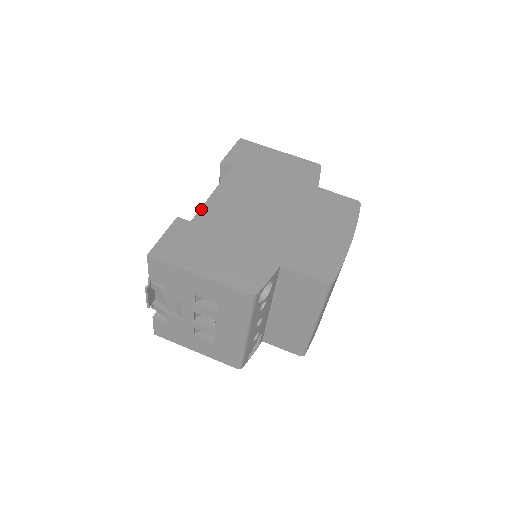
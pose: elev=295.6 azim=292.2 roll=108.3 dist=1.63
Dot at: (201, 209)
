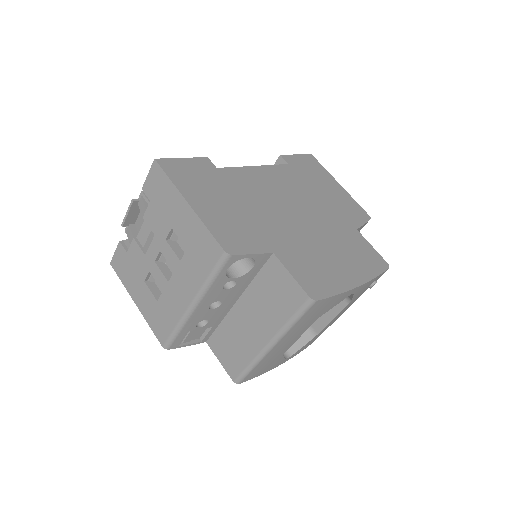
Dot at: (234, 167)
